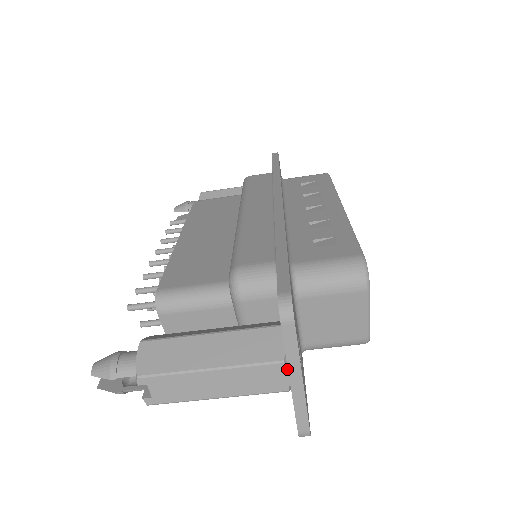
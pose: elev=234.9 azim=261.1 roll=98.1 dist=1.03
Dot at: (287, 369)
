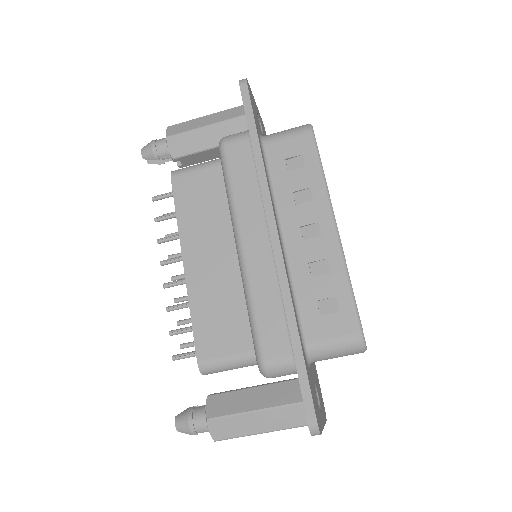
Dot at: occluded
